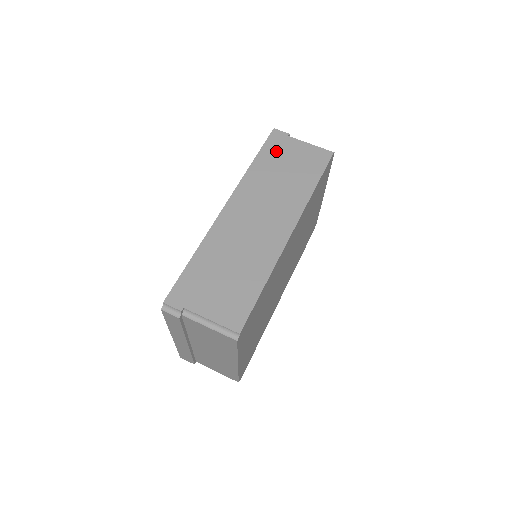
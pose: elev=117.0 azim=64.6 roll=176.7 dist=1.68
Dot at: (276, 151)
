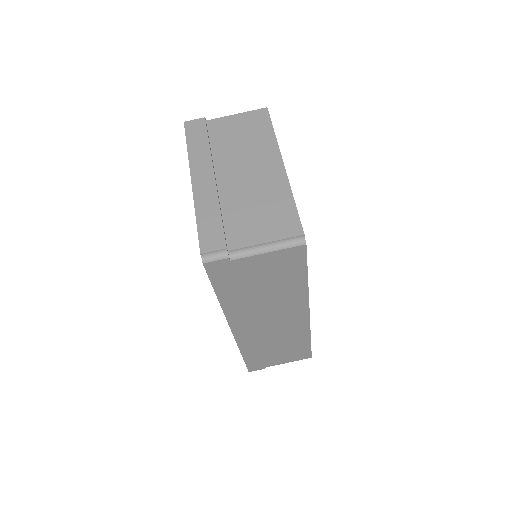
Dot at: (233, 281)
